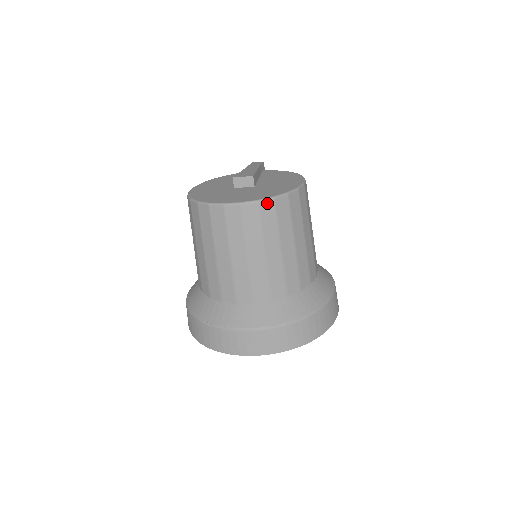
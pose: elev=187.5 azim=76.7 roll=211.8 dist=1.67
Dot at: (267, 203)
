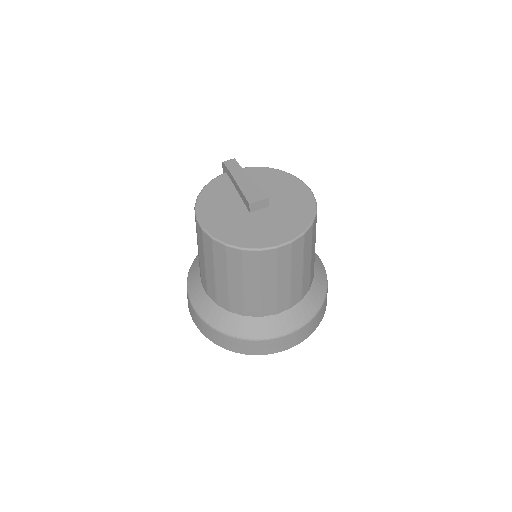
Dot at: (309, 231)
